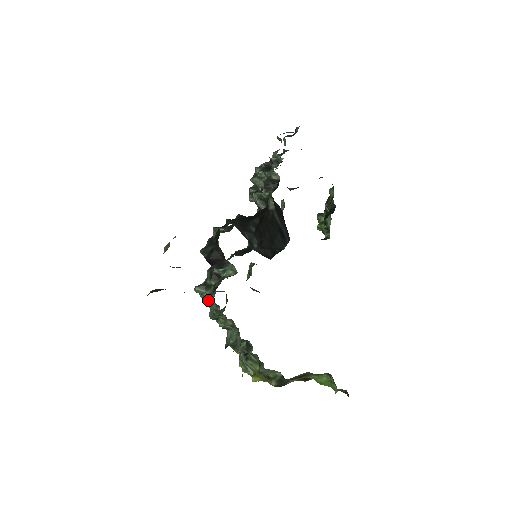
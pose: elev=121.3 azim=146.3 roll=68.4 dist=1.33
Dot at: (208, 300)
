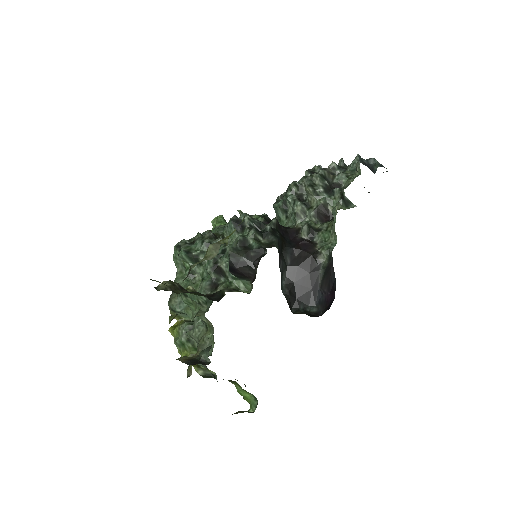
Dot at: (190, 277)
